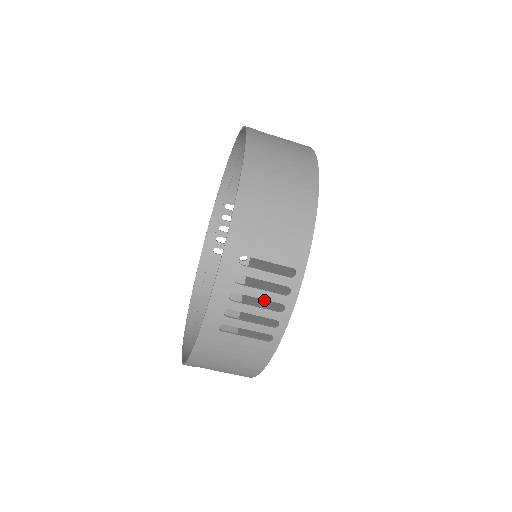
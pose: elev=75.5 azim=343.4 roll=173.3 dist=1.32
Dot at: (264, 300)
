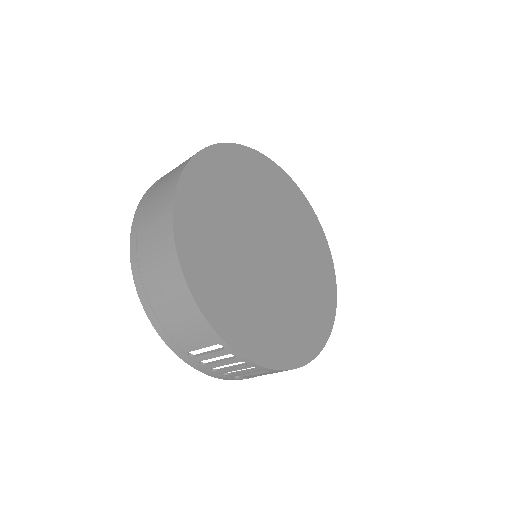
Dot at: (283, 293)
